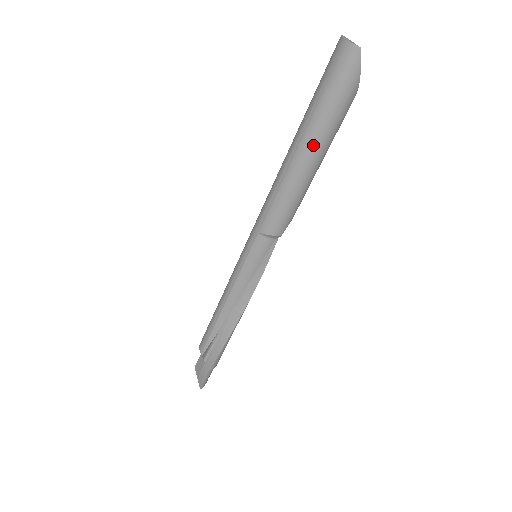
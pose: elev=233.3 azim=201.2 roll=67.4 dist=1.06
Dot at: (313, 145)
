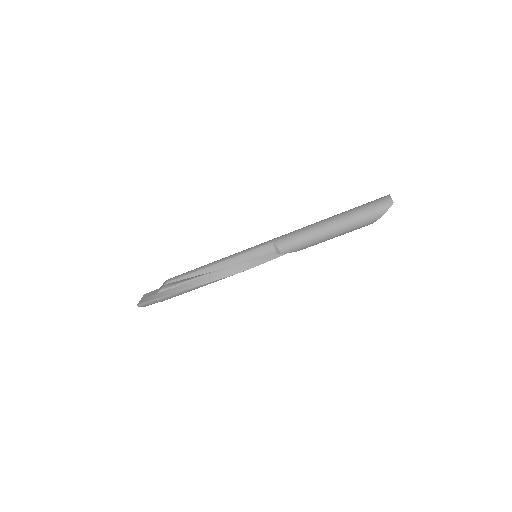
Dot at: (339, 224)
